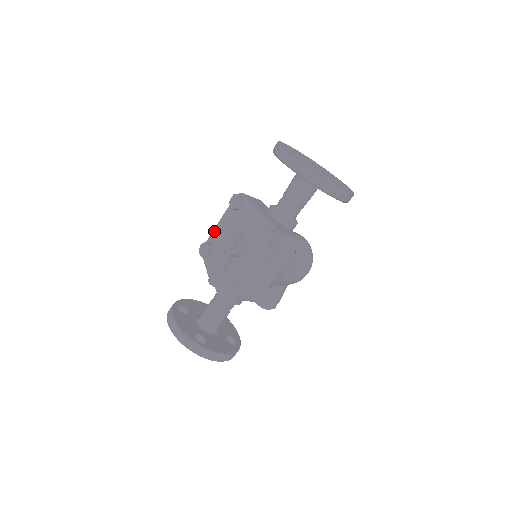
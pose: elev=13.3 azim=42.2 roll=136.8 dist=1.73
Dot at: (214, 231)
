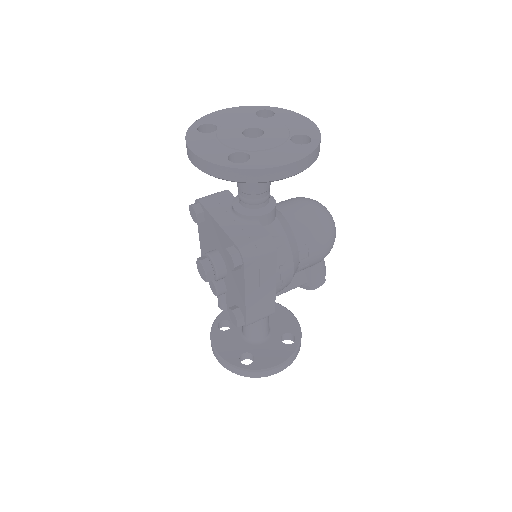
Dot at: (200, 246)
